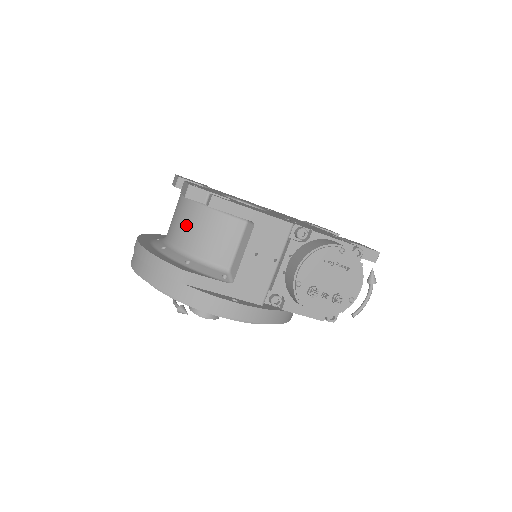
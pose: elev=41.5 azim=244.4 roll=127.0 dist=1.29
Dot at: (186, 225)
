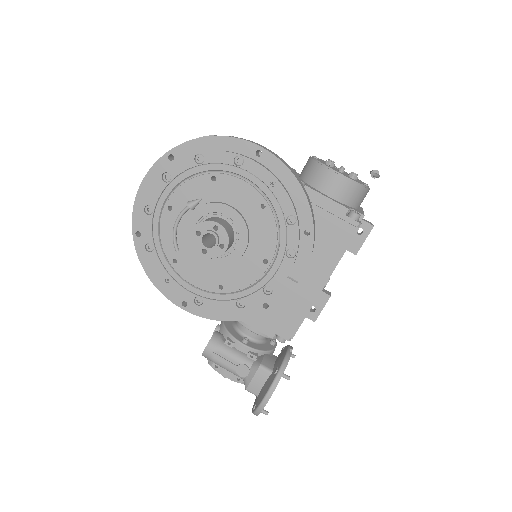
Dot at: occluded
